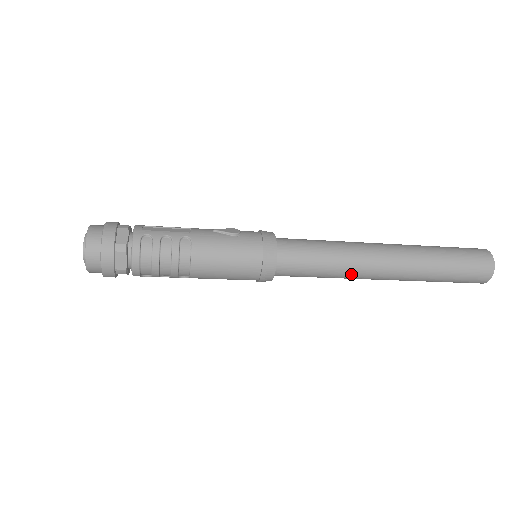
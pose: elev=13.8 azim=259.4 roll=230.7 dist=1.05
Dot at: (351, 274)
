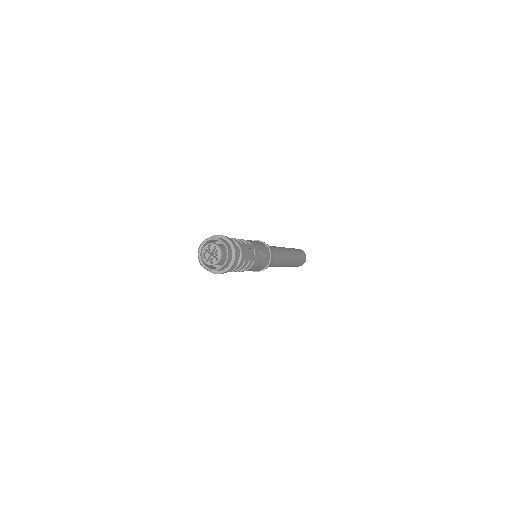
Dot at: occluded
